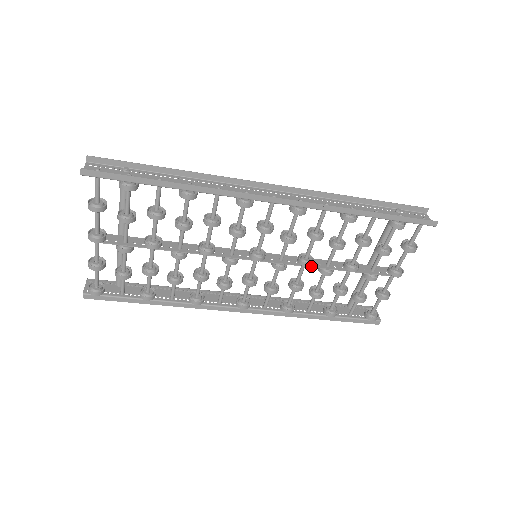
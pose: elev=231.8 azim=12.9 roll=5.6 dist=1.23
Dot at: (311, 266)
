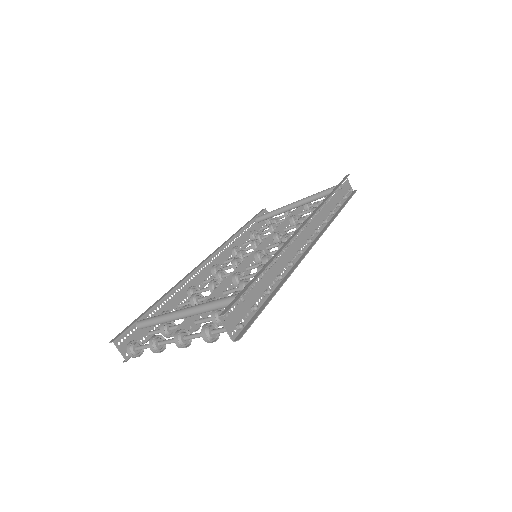
Dot at: occluded
